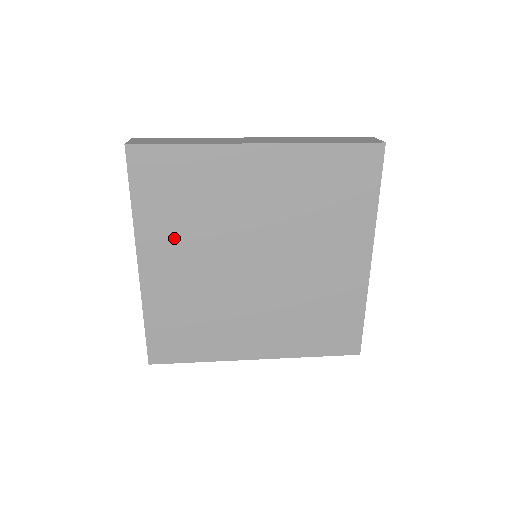
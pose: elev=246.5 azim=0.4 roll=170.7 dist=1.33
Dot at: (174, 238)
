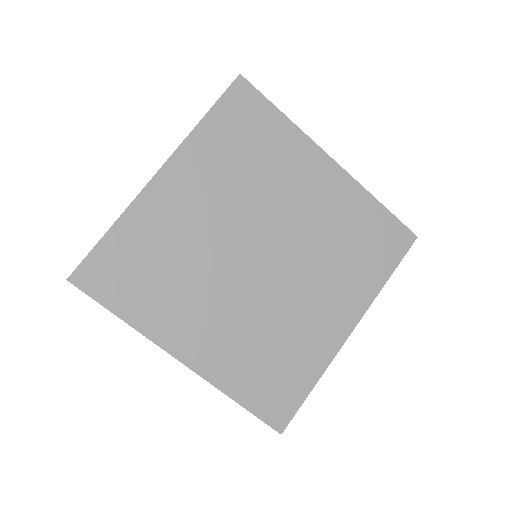
Dot at: (181, 308)
